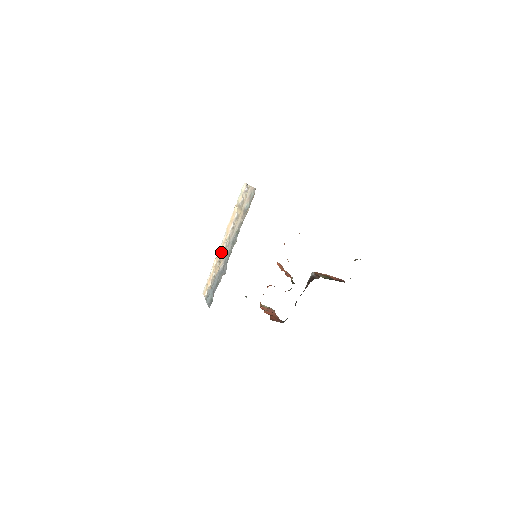
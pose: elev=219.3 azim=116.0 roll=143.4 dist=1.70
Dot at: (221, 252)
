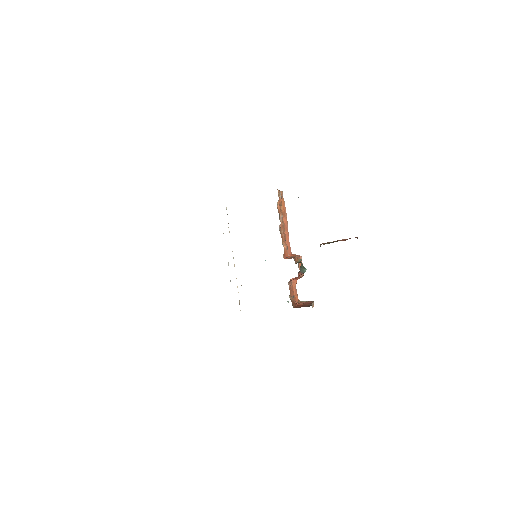
Dot at: occluded
